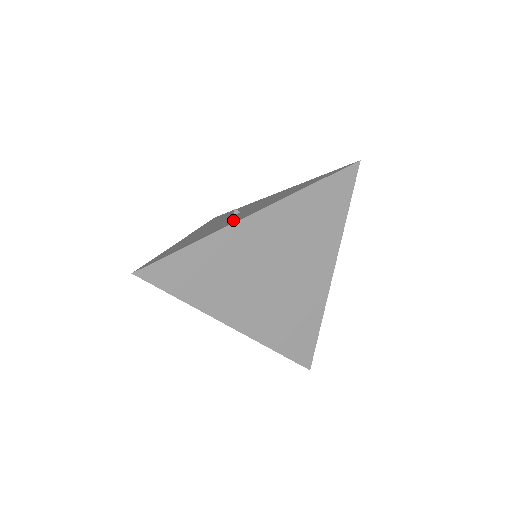
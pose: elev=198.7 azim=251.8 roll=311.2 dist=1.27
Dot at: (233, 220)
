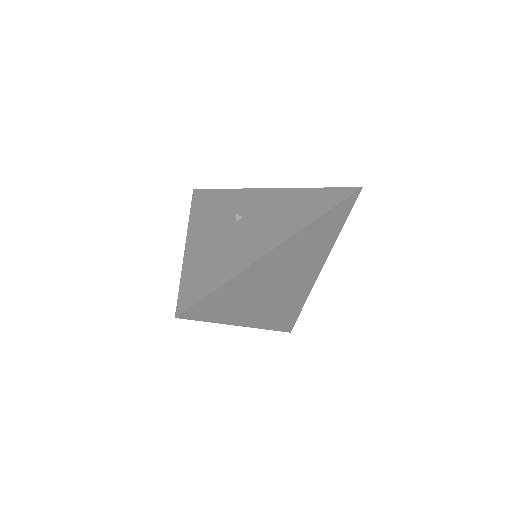
Dot at: (251, 246)
